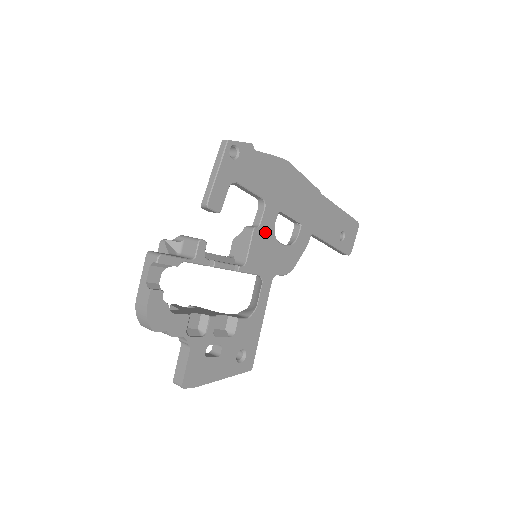
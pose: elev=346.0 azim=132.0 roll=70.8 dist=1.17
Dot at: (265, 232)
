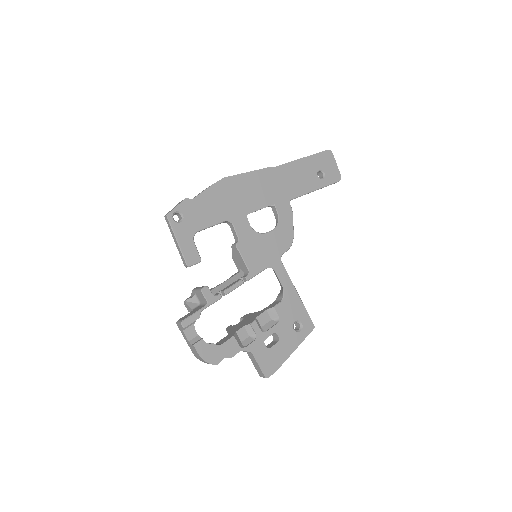
Dot at: (247, 238)
